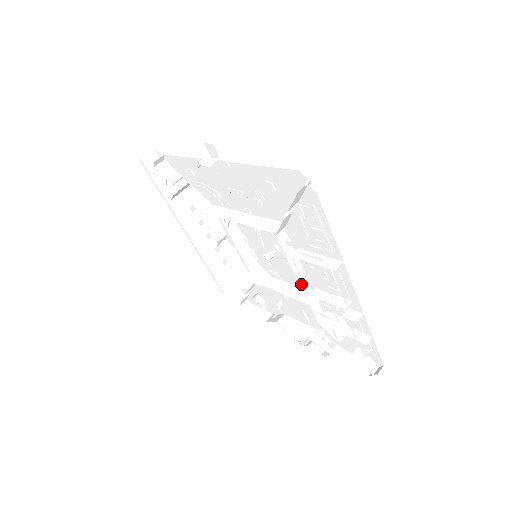
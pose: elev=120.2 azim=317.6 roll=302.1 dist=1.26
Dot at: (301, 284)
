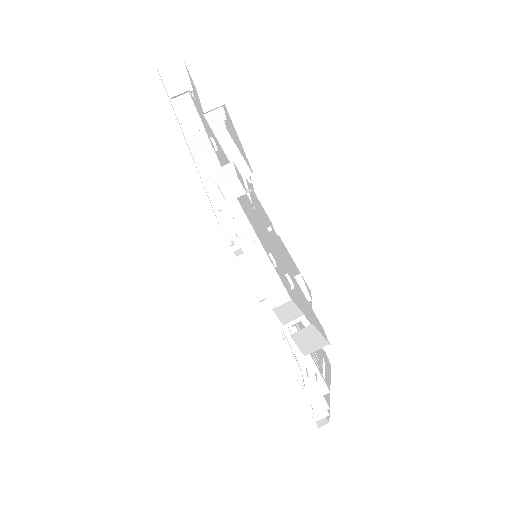
Dot at: (284, 339)
